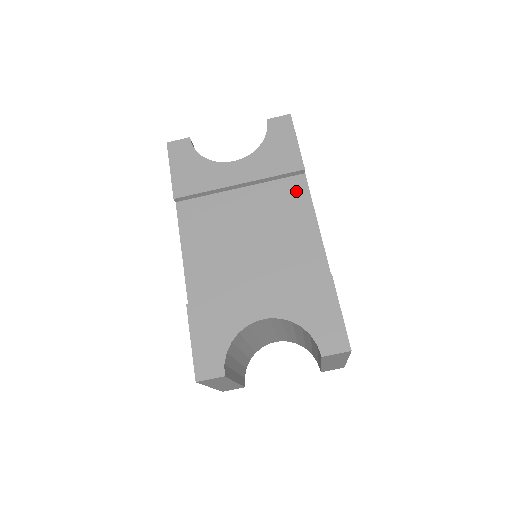
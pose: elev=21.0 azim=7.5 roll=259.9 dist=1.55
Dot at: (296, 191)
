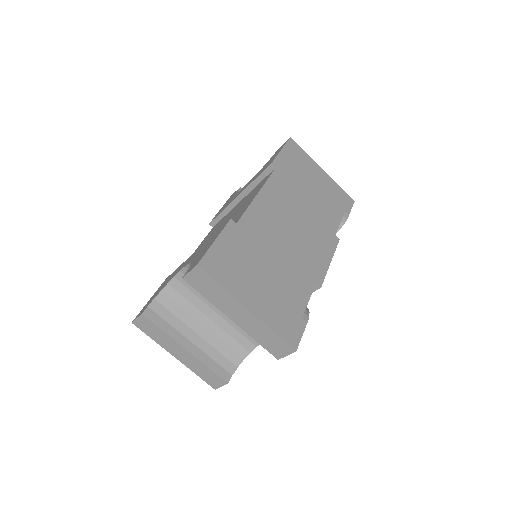
Dot at: (263, 182)
